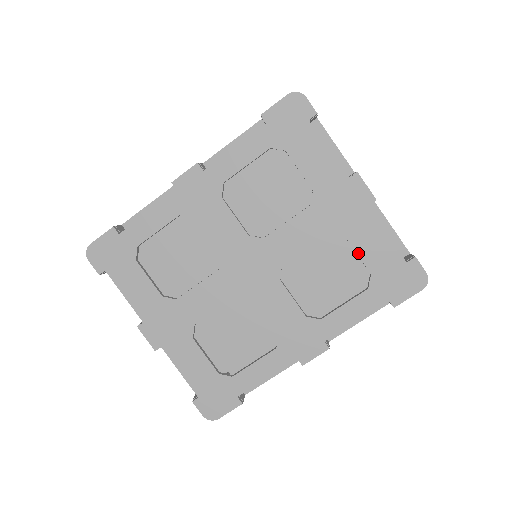
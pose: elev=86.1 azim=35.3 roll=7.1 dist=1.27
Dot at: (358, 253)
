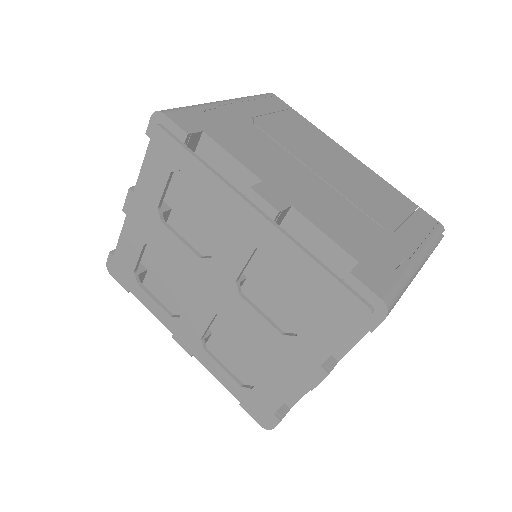
Dot at: (262, 378)
